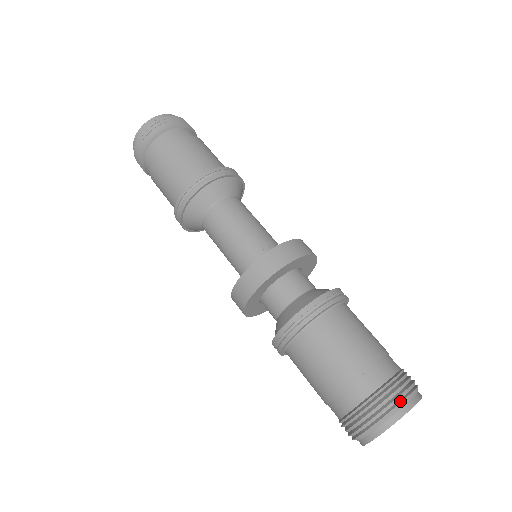
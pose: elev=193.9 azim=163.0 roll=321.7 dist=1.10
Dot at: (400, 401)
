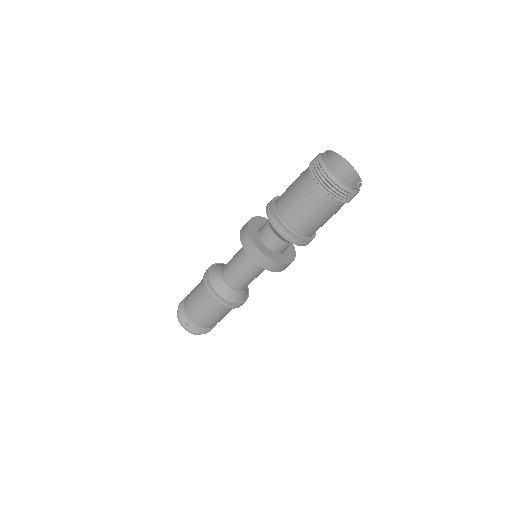
Dot at: occluded
